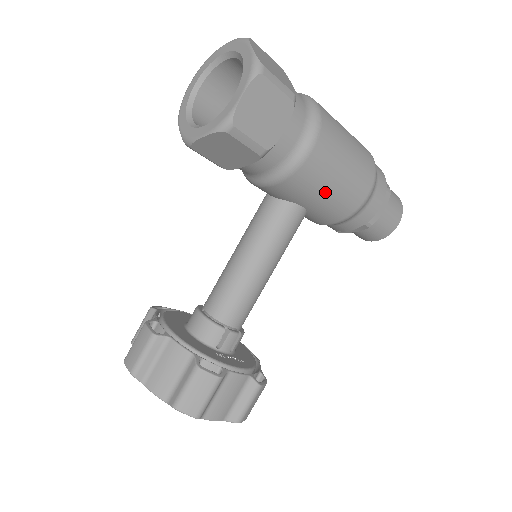
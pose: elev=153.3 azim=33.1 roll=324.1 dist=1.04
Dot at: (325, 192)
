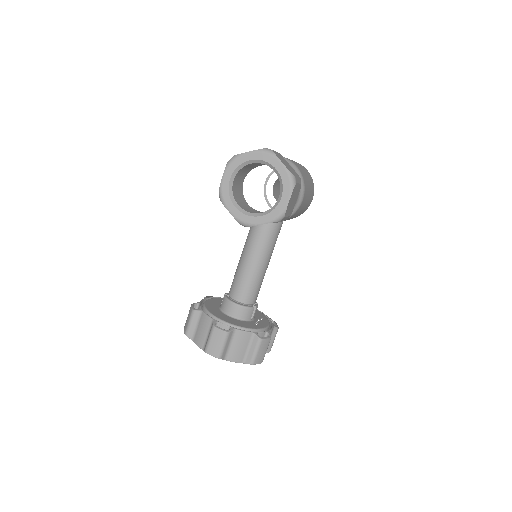
Dot at: (300, 212)
